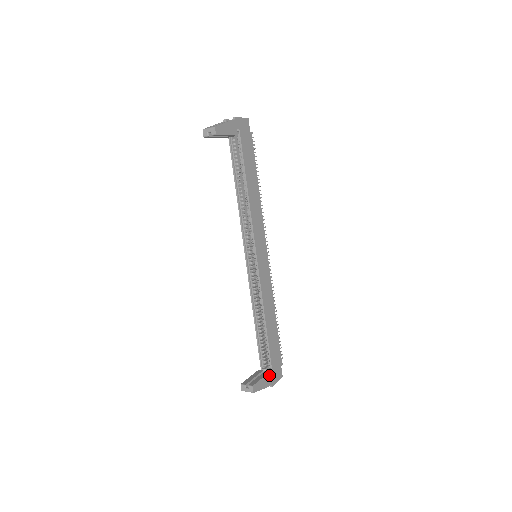
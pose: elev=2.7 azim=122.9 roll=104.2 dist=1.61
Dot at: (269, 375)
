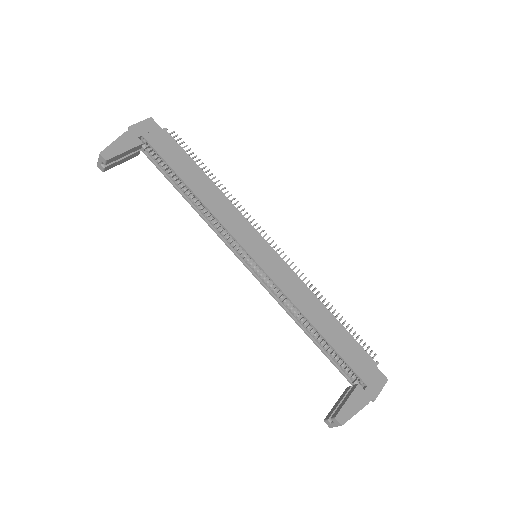
Dot at: (360, 389)
